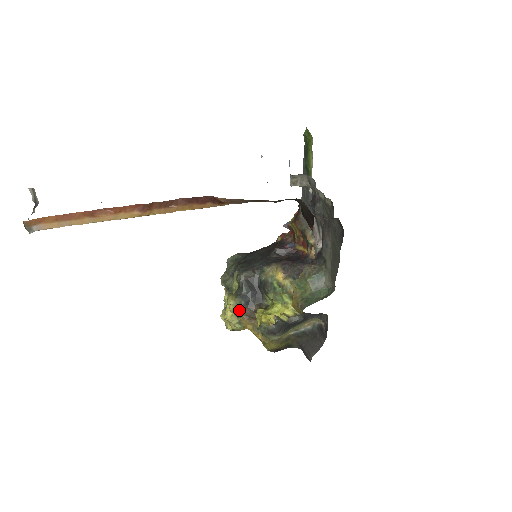
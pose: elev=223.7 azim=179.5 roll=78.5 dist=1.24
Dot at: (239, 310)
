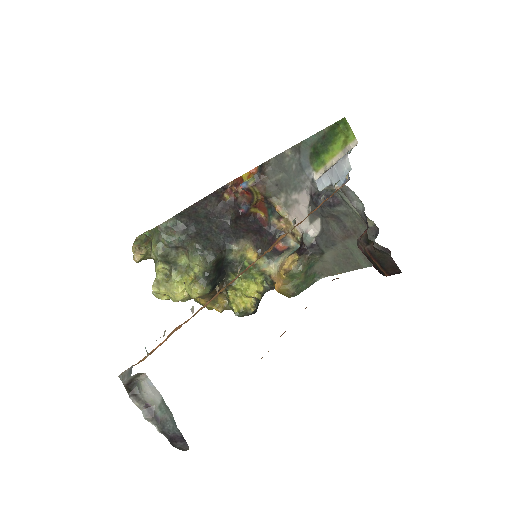
Dot at: (205, 295)
